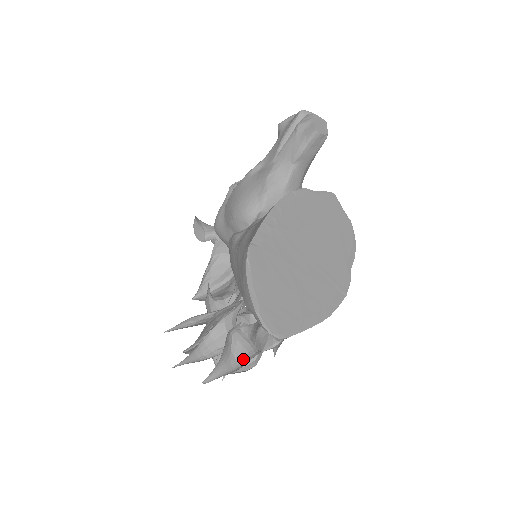
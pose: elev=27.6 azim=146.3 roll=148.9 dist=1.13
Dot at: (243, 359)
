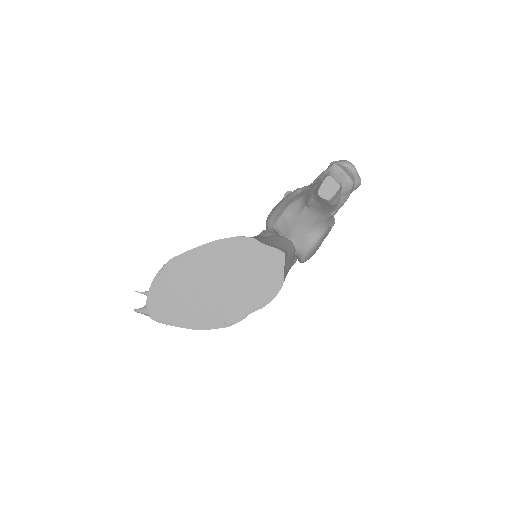
Dot at: occluded
